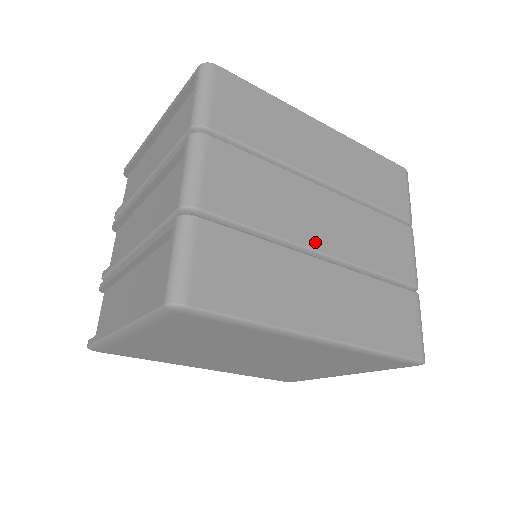
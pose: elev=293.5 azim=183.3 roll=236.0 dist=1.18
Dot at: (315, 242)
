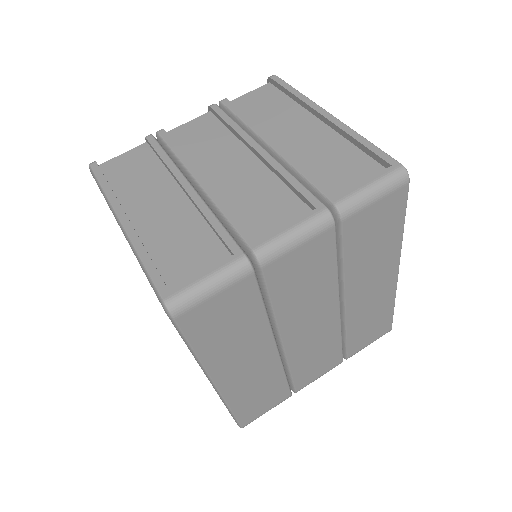
Dot at: (288, 334)
